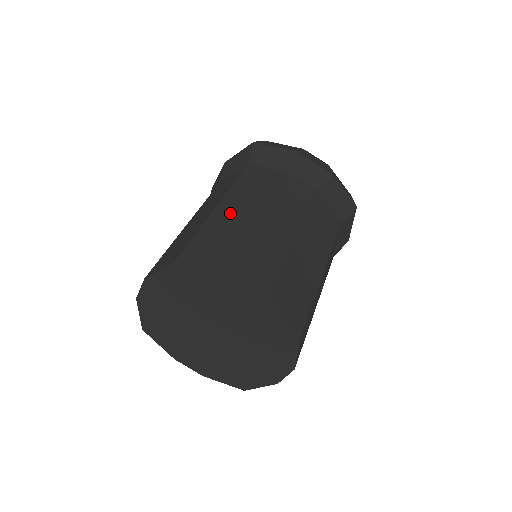
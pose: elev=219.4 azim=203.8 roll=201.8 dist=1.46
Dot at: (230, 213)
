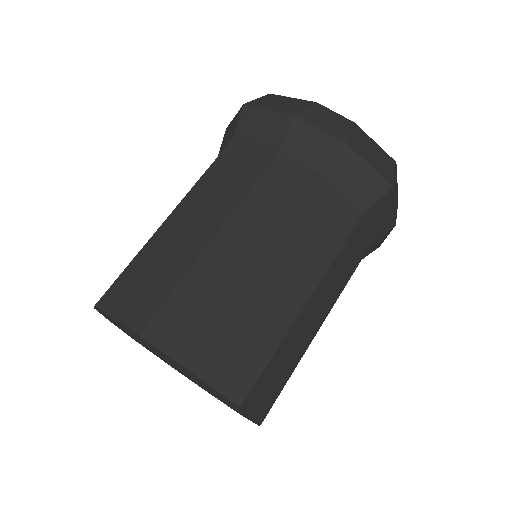
Dot at: (179, 228)
